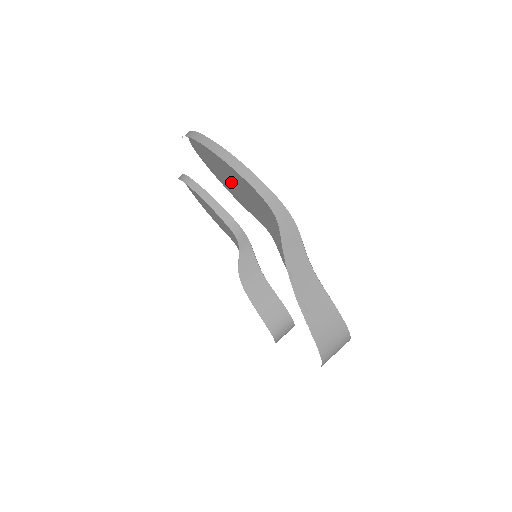
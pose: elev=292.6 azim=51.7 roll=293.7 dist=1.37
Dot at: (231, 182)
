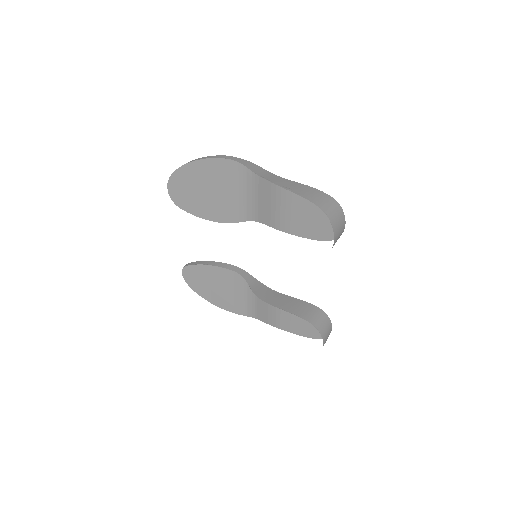
Dot at: (208, 202)
